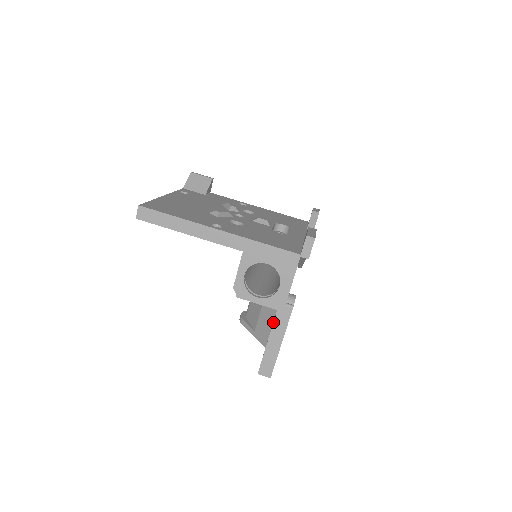
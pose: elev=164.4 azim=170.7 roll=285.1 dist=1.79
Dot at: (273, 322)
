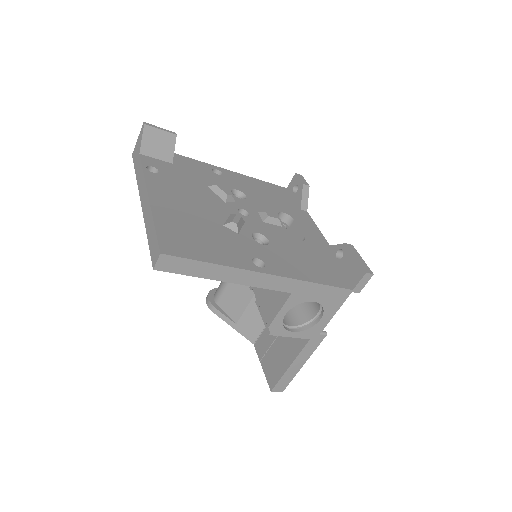
Dot at: (302, 349)
